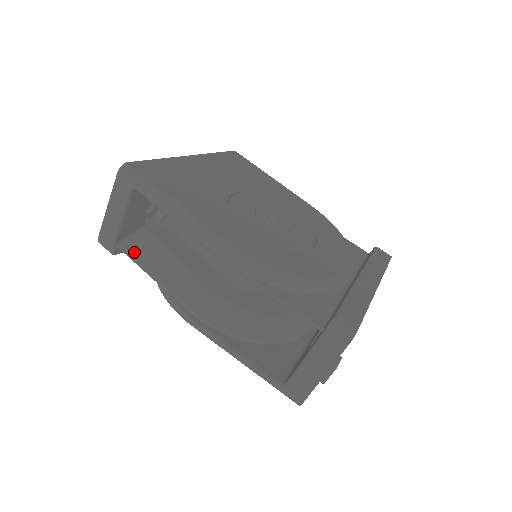
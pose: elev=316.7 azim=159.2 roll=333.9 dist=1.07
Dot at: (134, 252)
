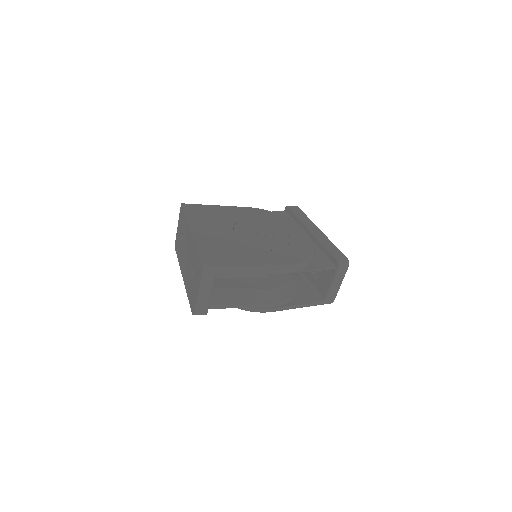
Dot at: (220, 304)
